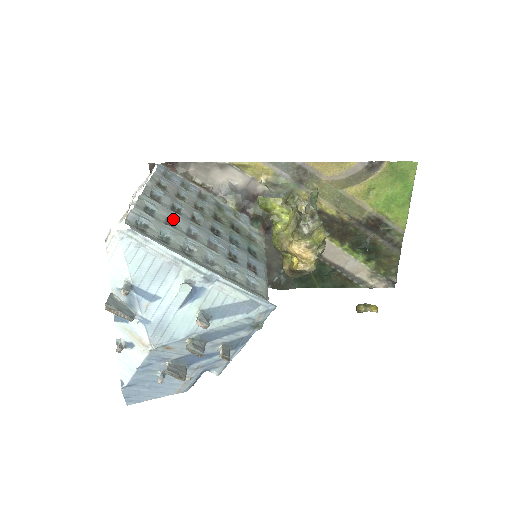
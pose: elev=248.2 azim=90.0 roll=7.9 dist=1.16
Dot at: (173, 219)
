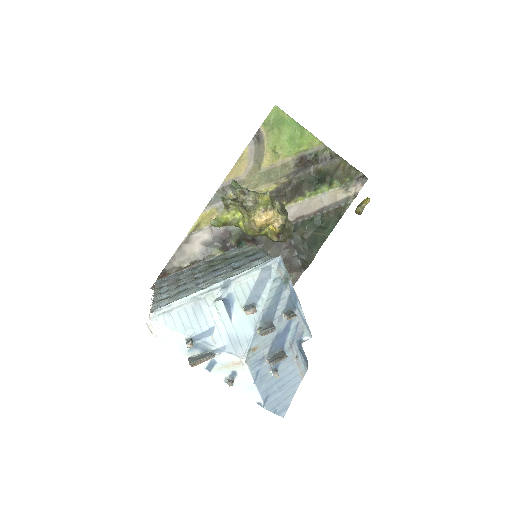
Dot at: (183, 289)
